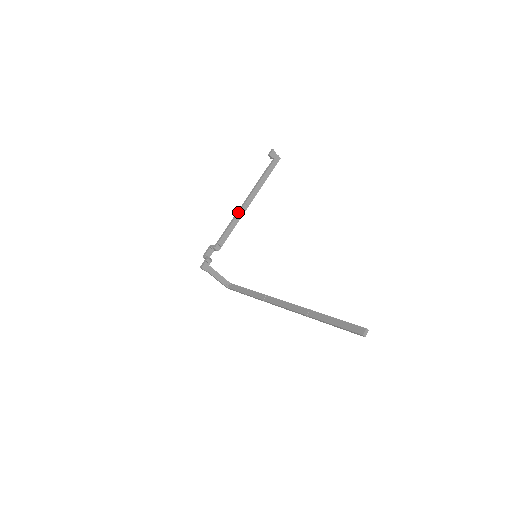
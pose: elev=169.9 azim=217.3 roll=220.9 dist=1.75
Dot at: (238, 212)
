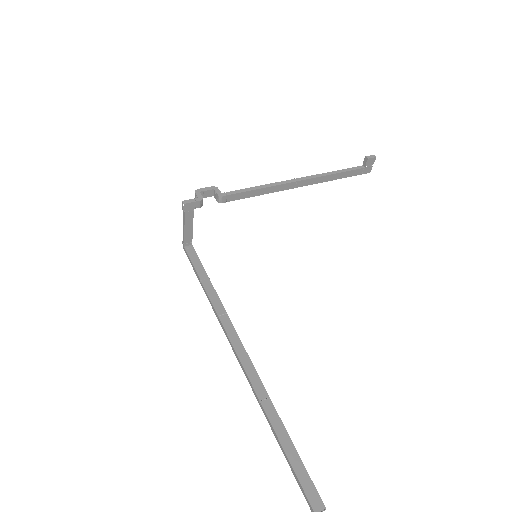
Dot at: (281, 183)
